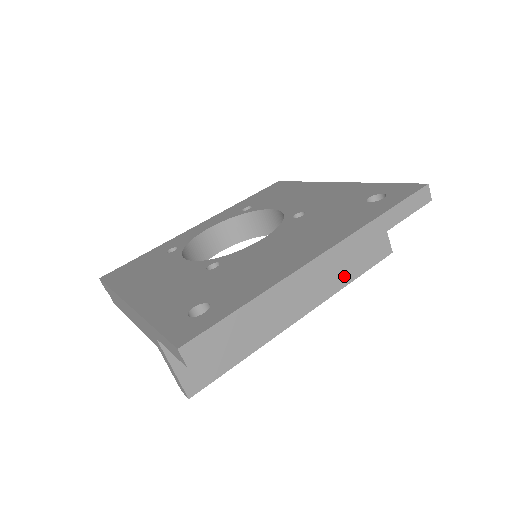
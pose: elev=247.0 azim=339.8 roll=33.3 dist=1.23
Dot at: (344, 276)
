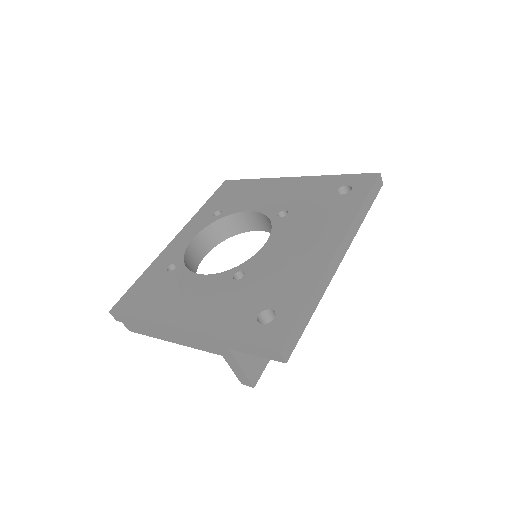
Dot at: occluded
